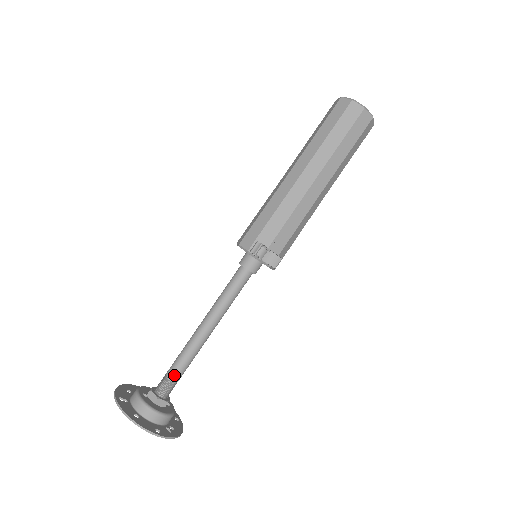
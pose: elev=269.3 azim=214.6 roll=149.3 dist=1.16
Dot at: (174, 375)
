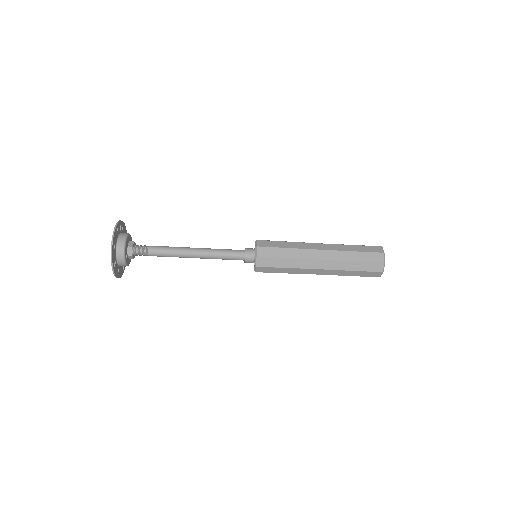
Dot at: occluded
